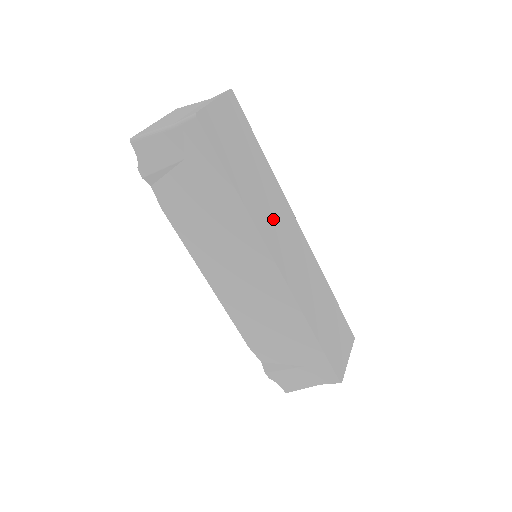
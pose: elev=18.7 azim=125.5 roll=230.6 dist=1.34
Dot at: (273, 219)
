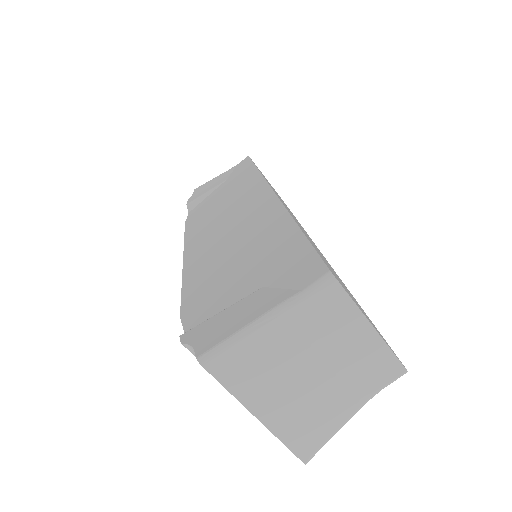
Dot at: occluded
